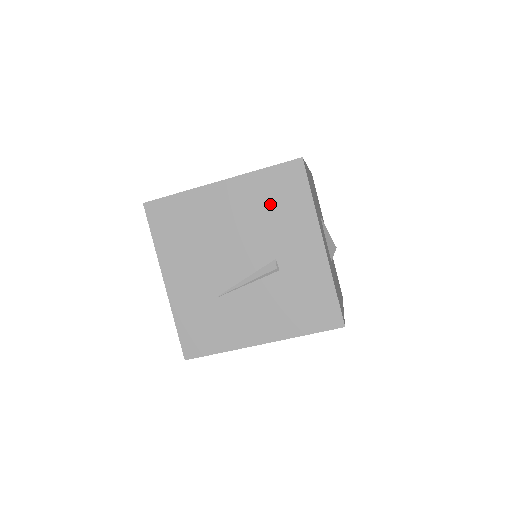
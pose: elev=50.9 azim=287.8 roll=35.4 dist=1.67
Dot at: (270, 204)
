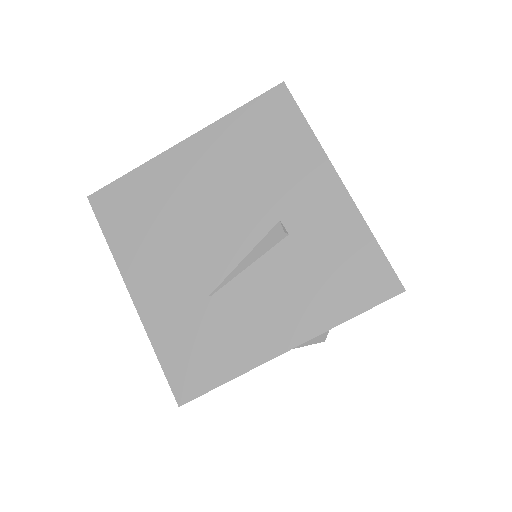
Dot at: (255, 151)
